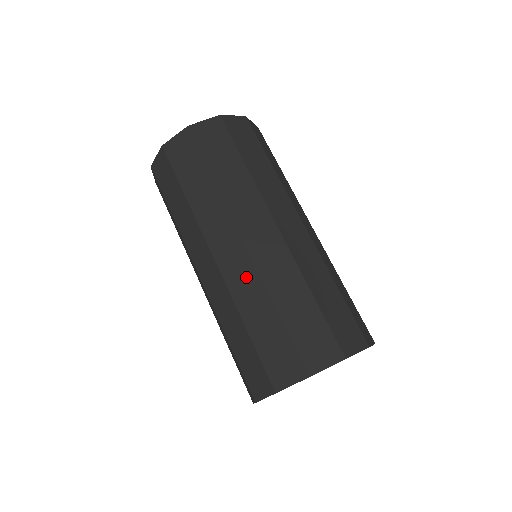
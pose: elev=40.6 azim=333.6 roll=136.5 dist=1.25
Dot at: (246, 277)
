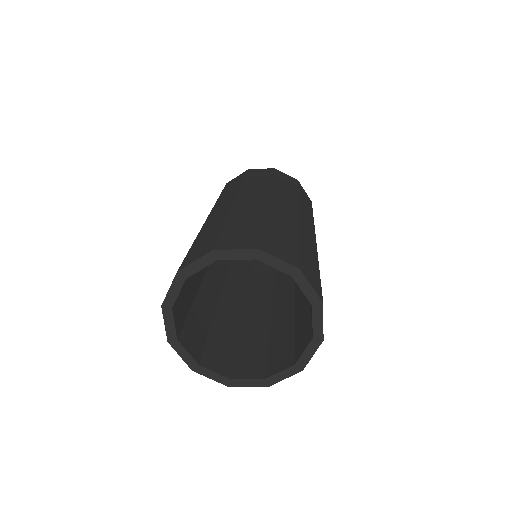
Dot at: (253, 207)
